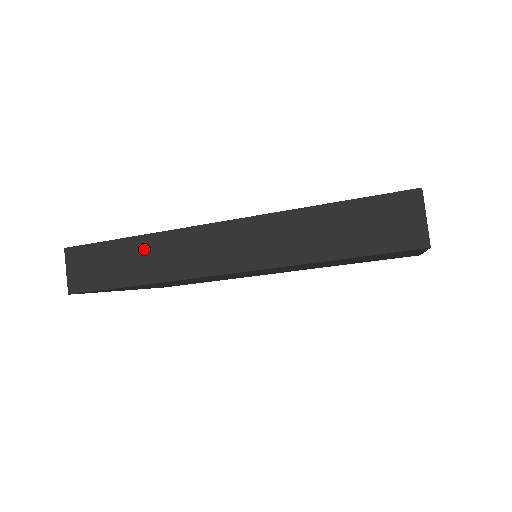
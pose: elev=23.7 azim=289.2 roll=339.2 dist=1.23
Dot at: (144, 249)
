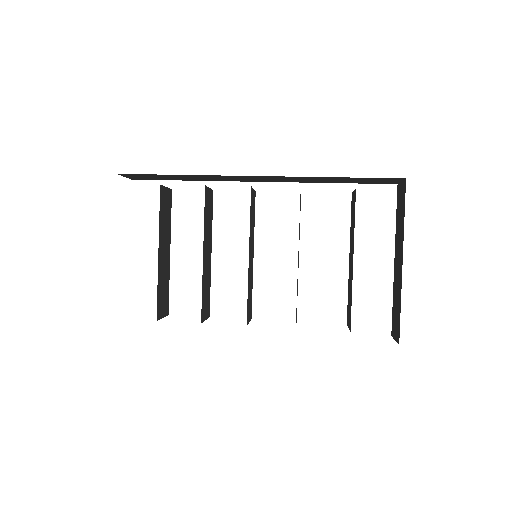
Dot at: occluded
